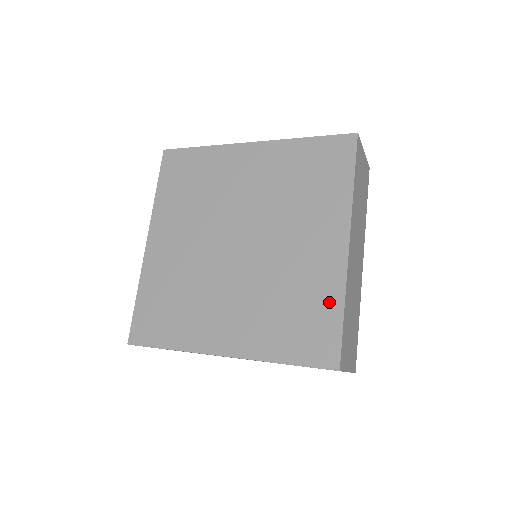
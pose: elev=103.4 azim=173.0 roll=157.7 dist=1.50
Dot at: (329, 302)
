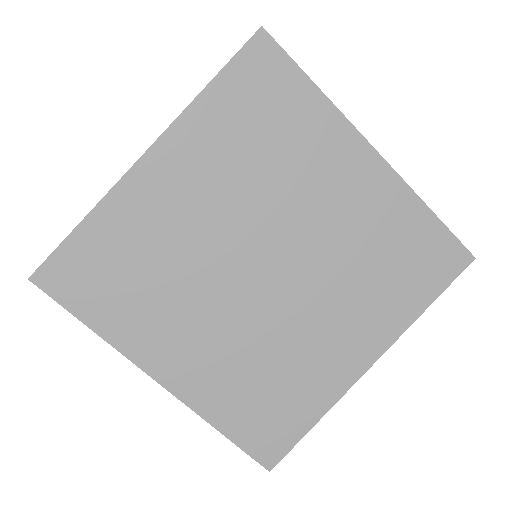
Dot at: (310, 406)
